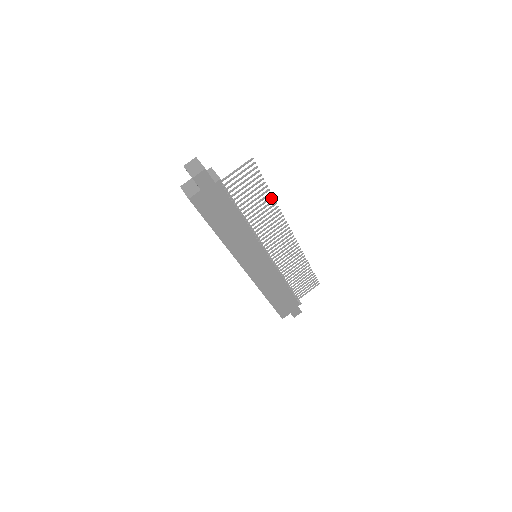
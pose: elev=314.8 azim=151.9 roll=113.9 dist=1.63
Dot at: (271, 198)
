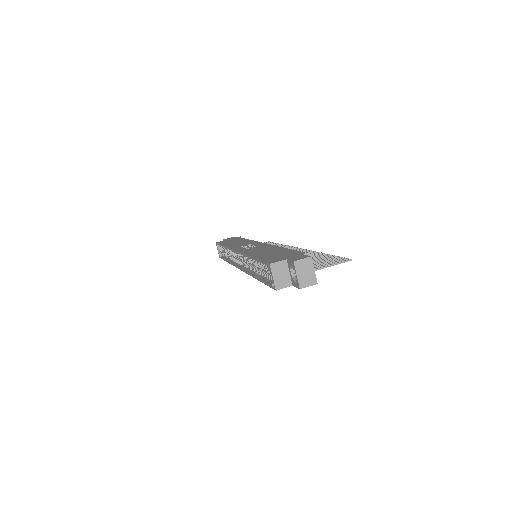
Dot at: occluded
